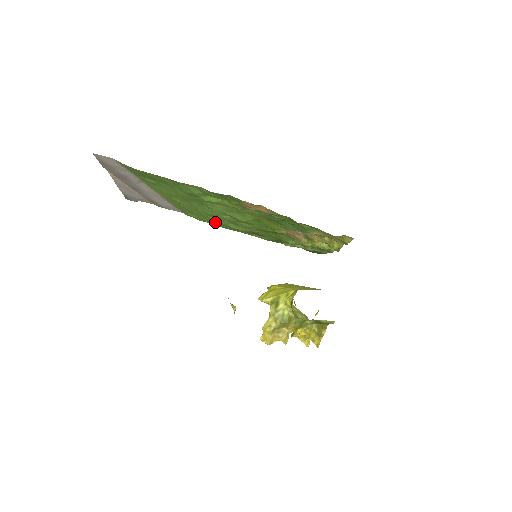
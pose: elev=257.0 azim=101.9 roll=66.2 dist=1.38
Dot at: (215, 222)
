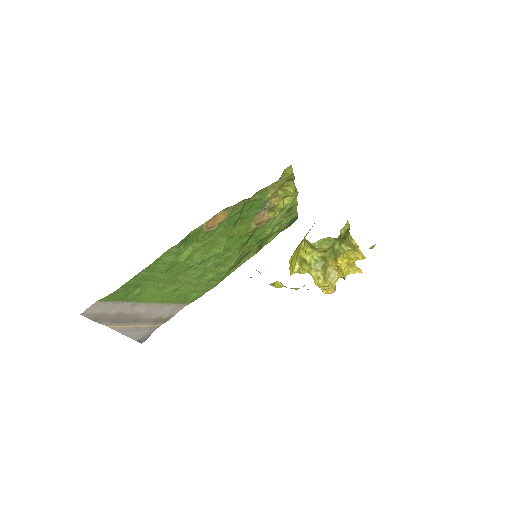
Dot at: (211, 282)
